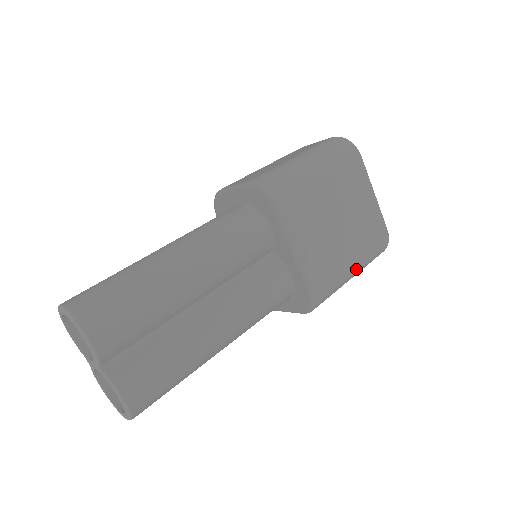
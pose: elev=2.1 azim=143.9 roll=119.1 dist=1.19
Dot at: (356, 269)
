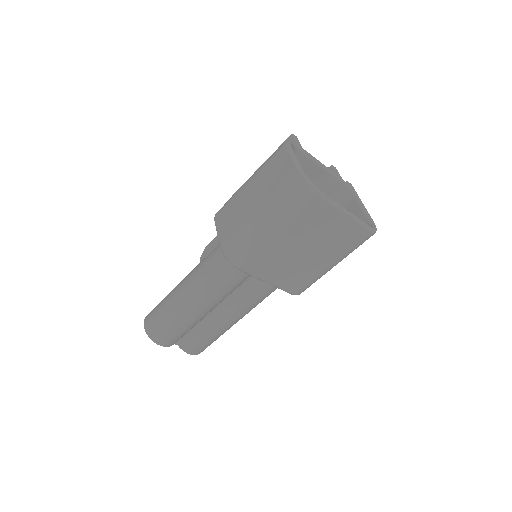
Dot at: (336, 264)
